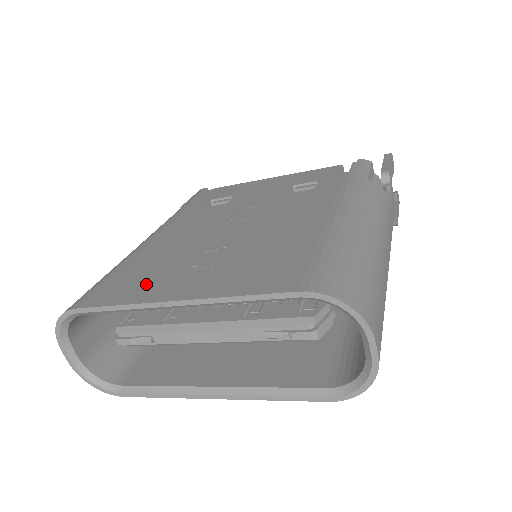
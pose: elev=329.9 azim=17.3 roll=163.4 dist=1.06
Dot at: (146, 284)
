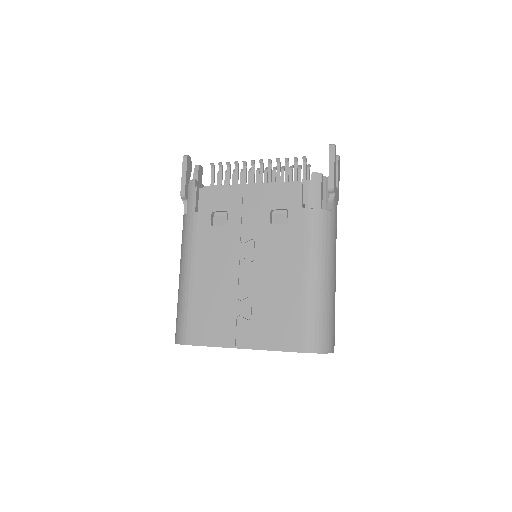
Dot at: (218, 329)
